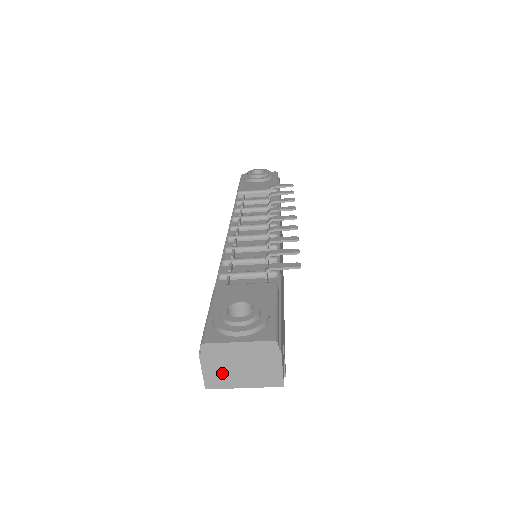
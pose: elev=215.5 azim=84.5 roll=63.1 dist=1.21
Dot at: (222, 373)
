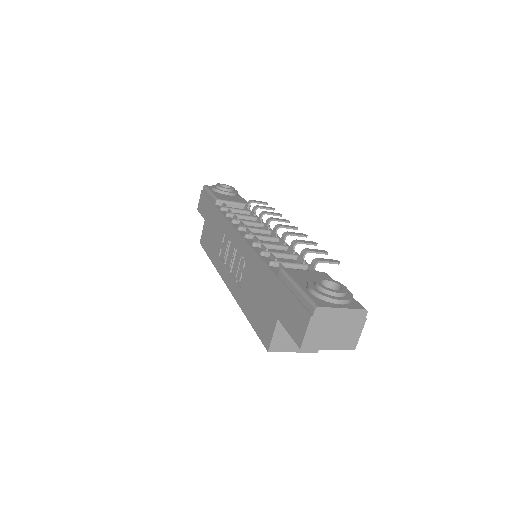
Dot at: (319, 335)
